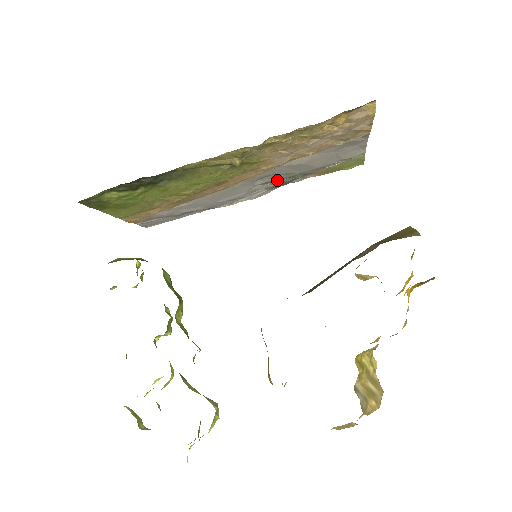
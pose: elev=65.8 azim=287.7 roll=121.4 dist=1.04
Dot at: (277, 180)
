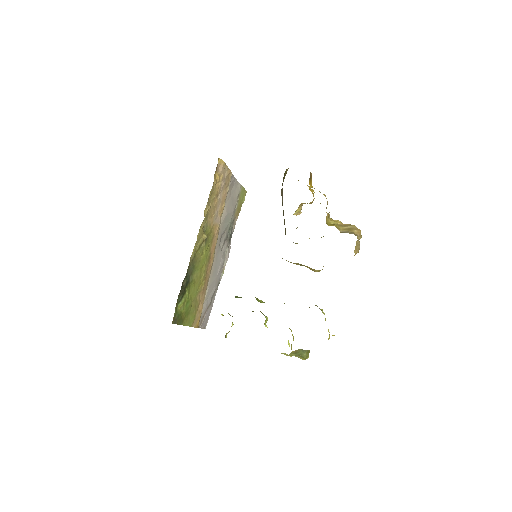
Dot at: (226, 236)
